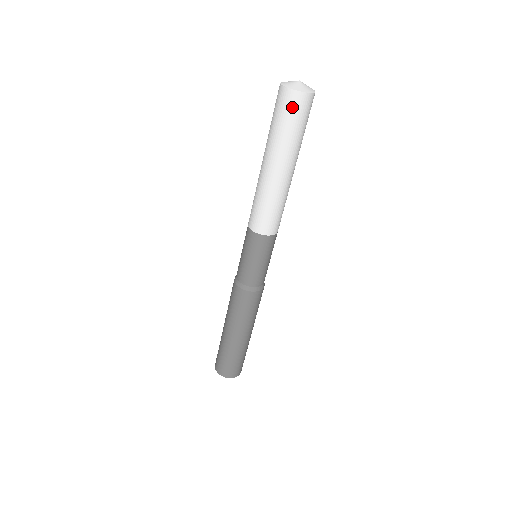
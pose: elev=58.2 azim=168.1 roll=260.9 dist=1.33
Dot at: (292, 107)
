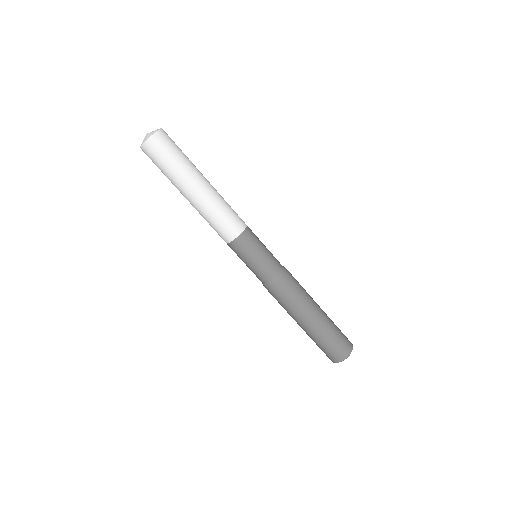
Dot at: (159, 148)
